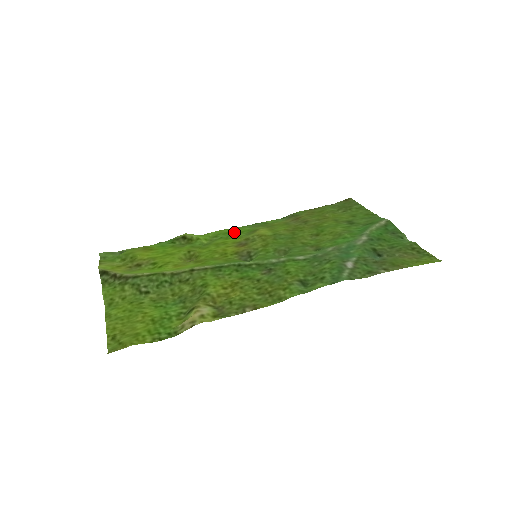
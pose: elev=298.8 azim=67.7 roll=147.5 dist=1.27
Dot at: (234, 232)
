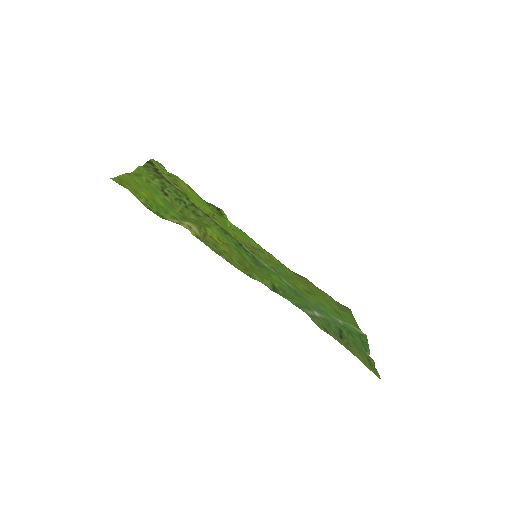
Dot at: (253, 241)
